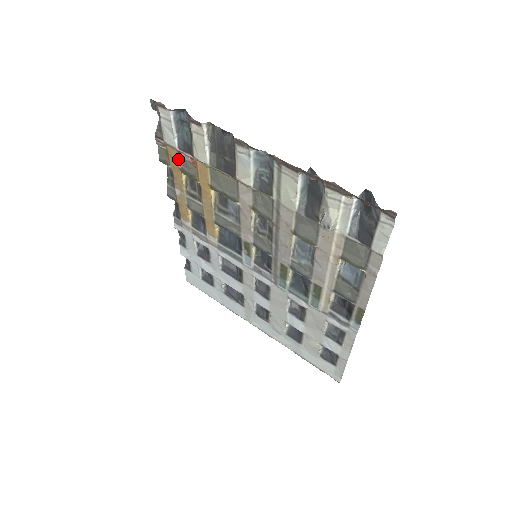
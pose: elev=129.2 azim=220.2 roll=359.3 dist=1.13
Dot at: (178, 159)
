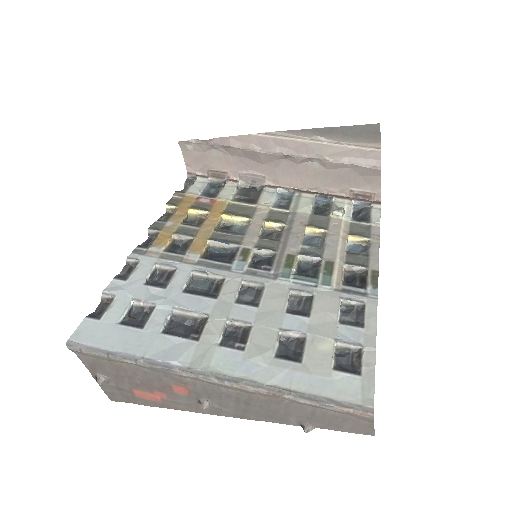
Dot at: (192, 202)
